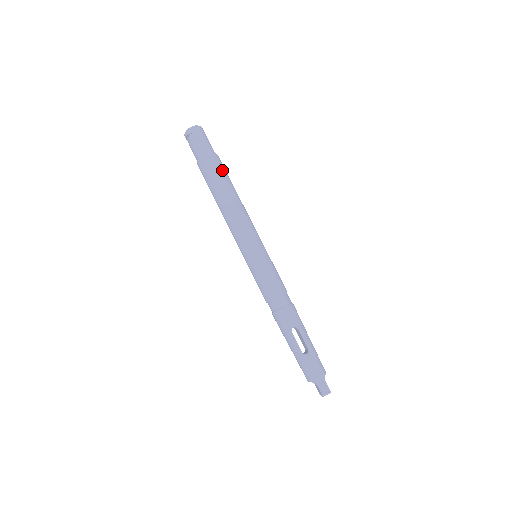
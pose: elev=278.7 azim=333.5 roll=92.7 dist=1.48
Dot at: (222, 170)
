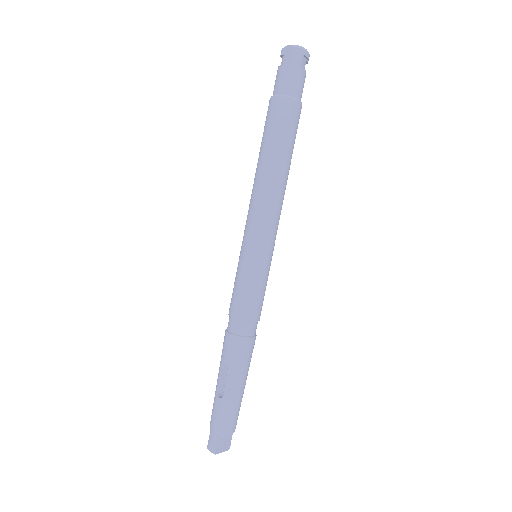
Dot at: (281, 125)
